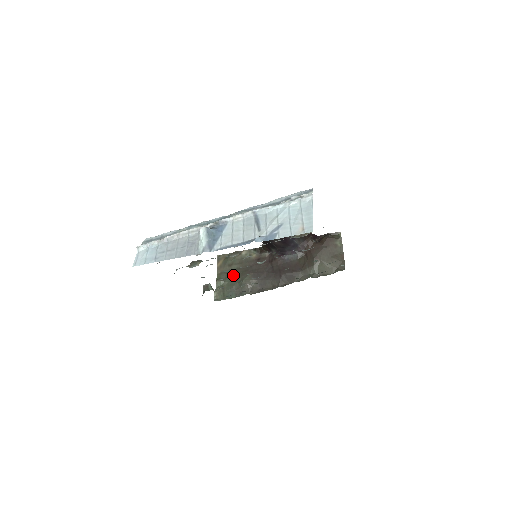
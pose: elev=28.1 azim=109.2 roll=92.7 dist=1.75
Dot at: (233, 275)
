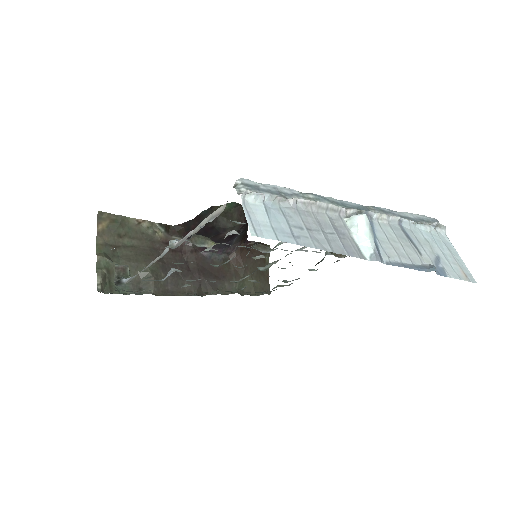
Dot at: (127, 255)
